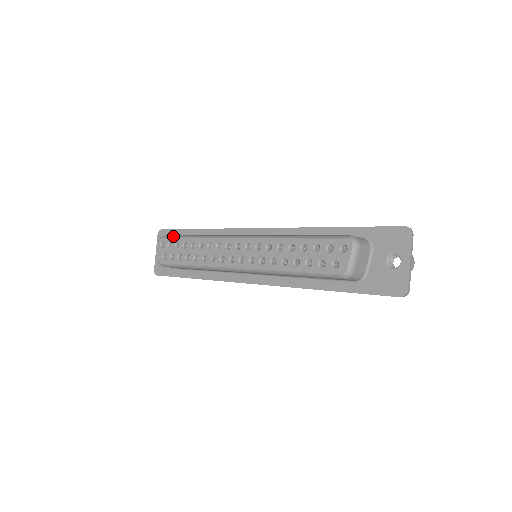
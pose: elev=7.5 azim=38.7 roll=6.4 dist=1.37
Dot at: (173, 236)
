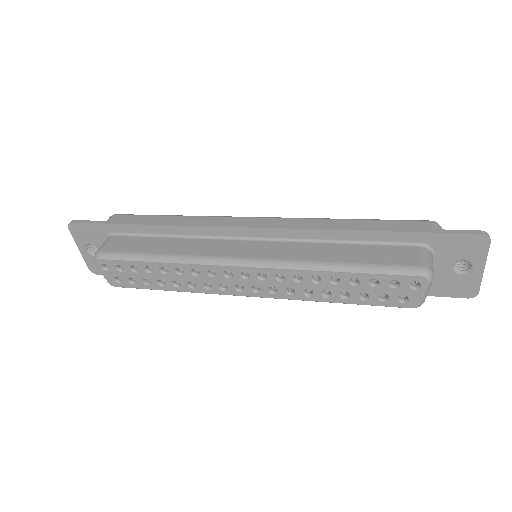
Dot at: (120, 257)
